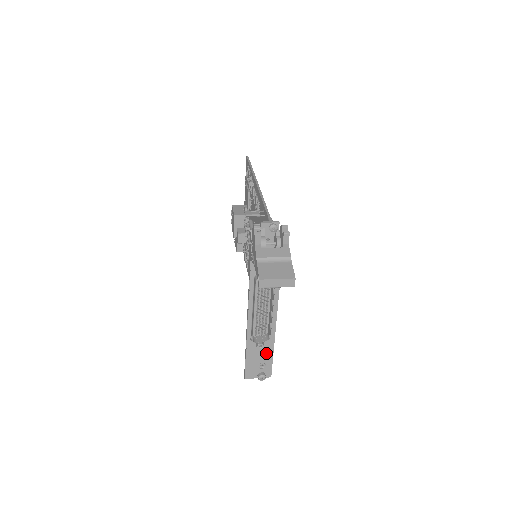
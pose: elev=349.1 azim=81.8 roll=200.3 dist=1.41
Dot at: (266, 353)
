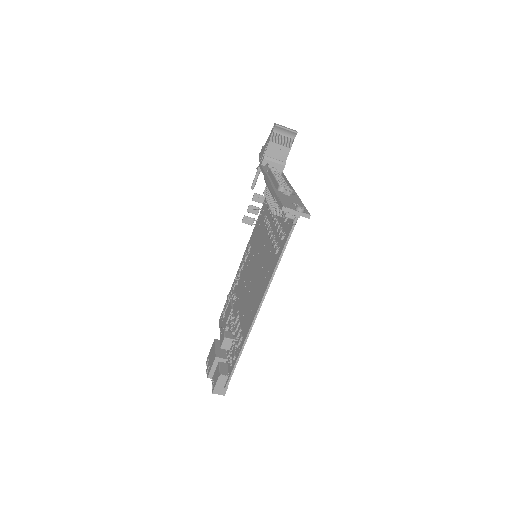
Dot at: (296, 201)
